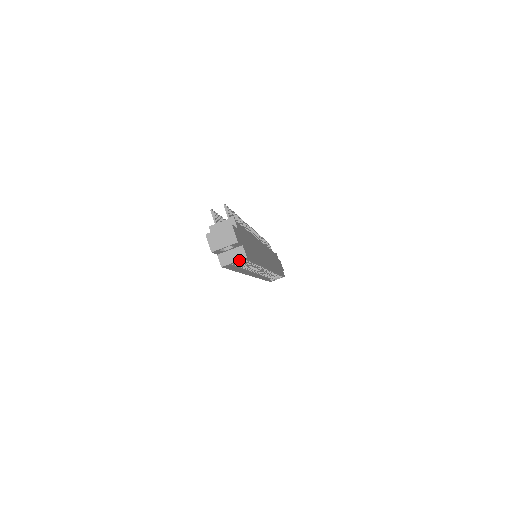
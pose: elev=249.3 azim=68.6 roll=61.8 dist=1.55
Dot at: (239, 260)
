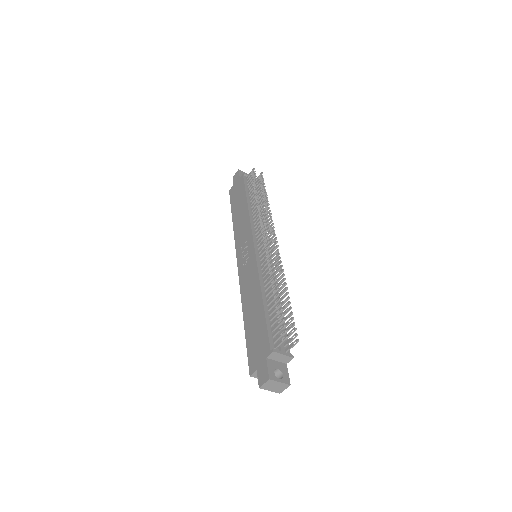
Dot at: occluded
